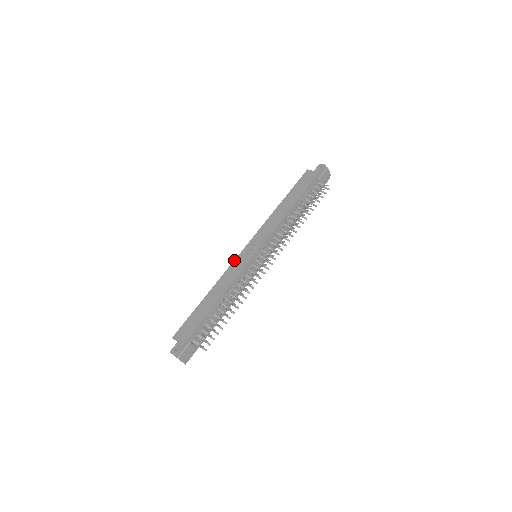
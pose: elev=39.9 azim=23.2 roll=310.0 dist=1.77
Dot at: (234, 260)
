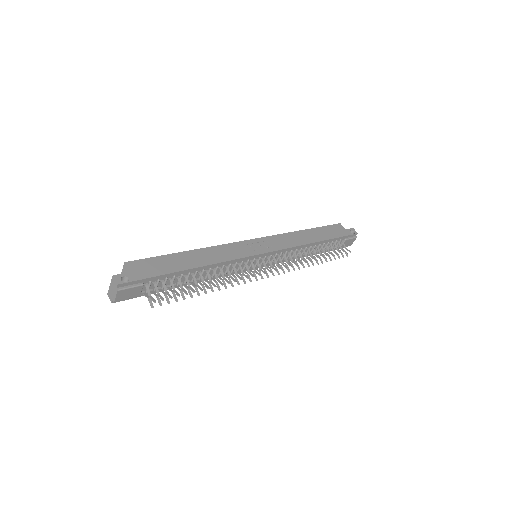
Dot at: occluded
